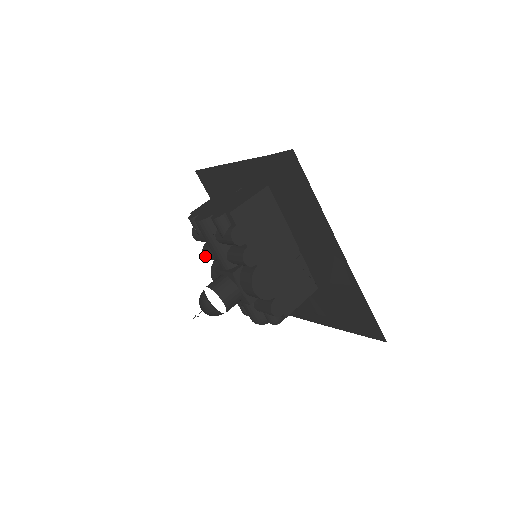
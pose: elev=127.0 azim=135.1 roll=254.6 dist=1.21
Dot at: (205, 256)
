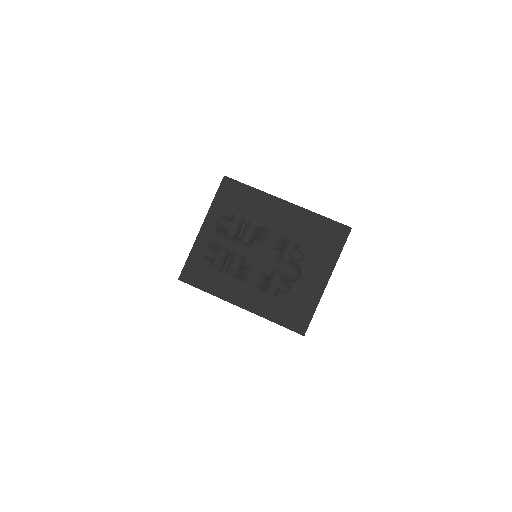
Dot at: (231, 274)
